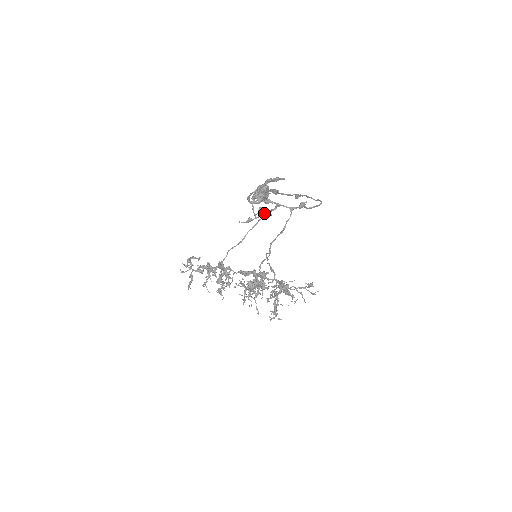
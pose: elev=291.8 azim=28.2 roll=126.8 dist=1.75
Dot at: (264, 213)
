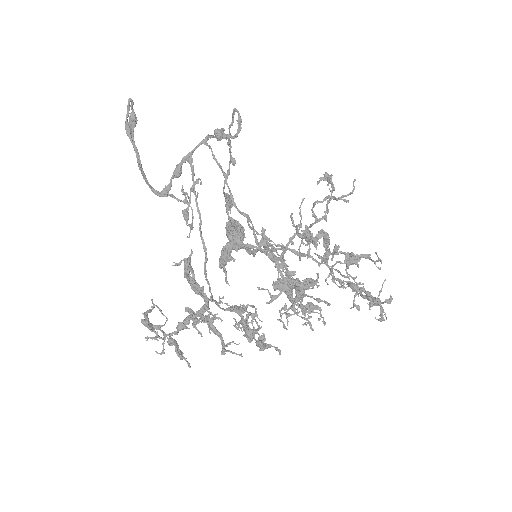
Dot at: (191, 189)
